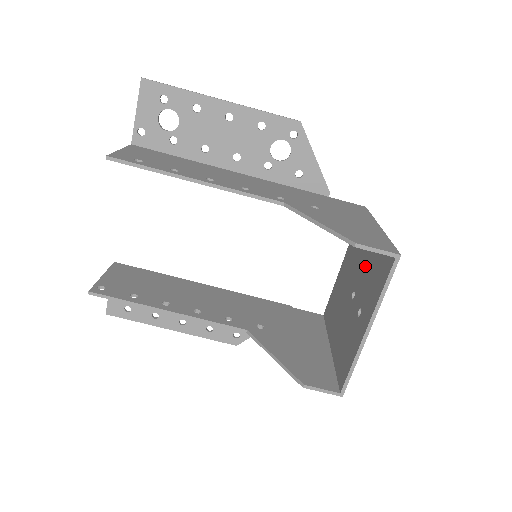
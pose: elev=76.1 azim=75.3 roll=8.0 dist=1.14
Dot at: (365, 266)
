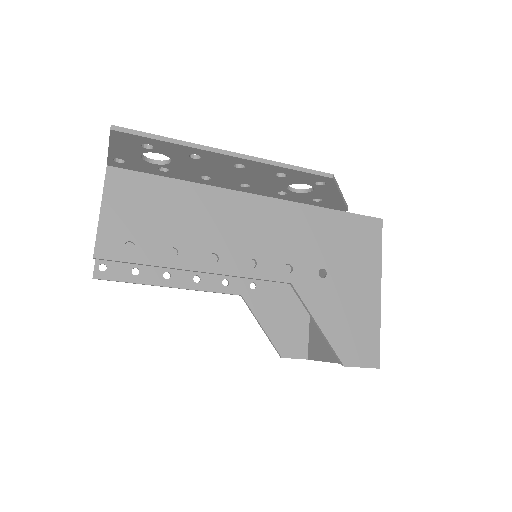
Dot at: occluded
